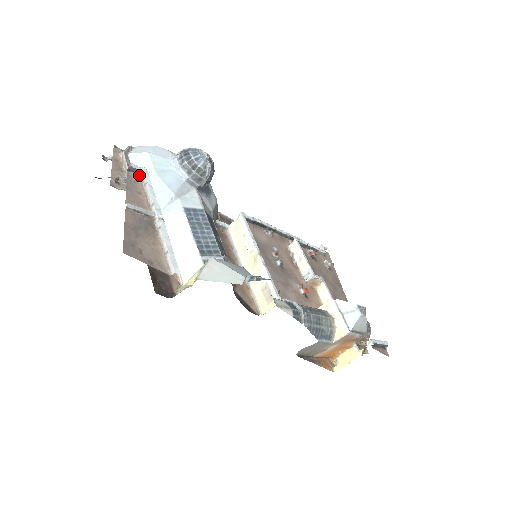
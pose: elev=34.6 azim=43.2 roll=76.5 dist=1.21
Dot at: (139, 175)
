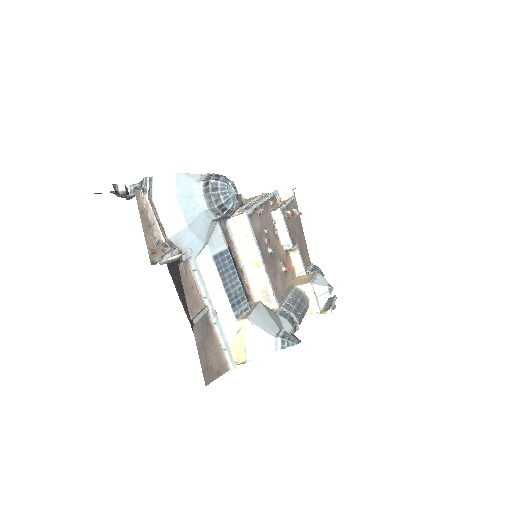
Dot at: occluded
